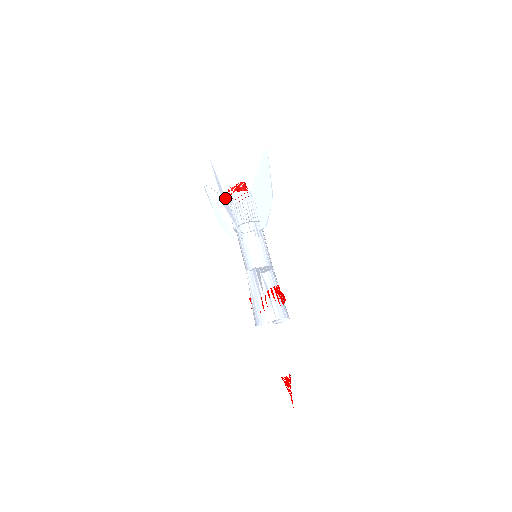
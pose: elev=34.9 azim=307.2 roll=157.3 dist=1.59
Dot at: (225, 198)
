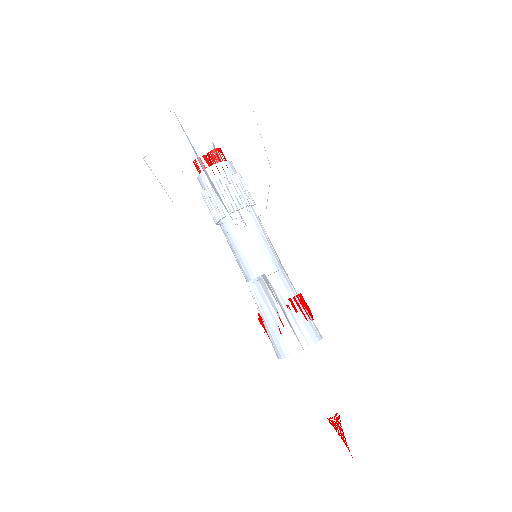
Dot at: (207, 174)
